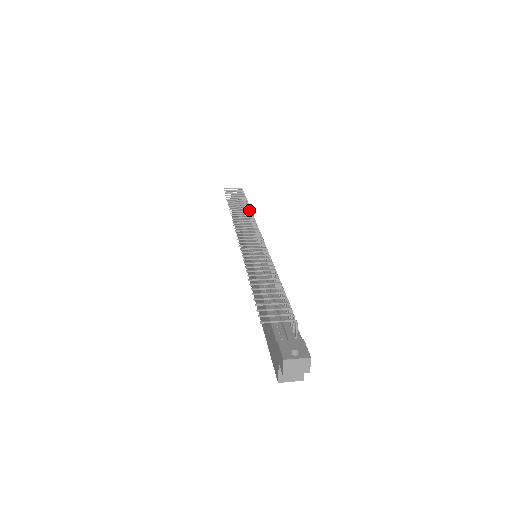
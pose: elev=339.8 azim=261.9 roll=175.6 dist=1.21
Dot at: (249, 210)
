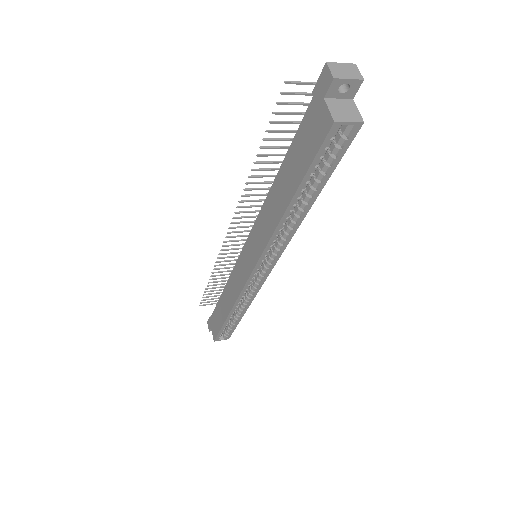
Dot at: occluded
